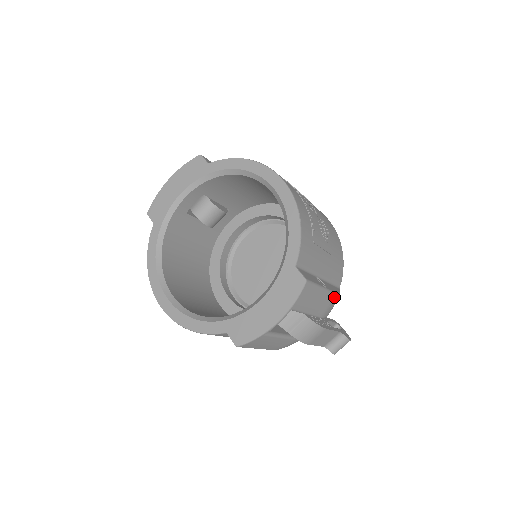
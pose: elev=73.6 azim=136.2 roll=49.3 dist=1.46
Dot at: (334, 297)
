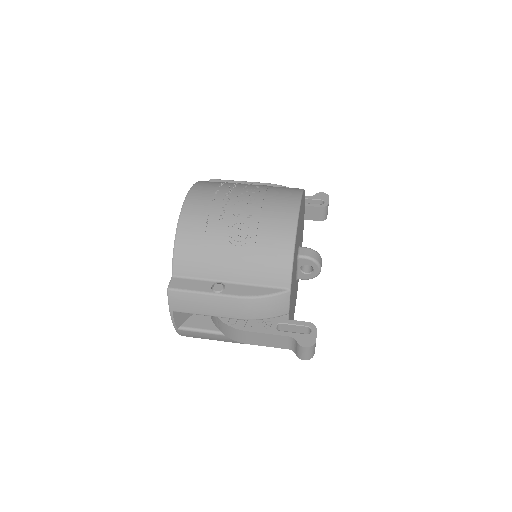
Dot at: (243, 301)
